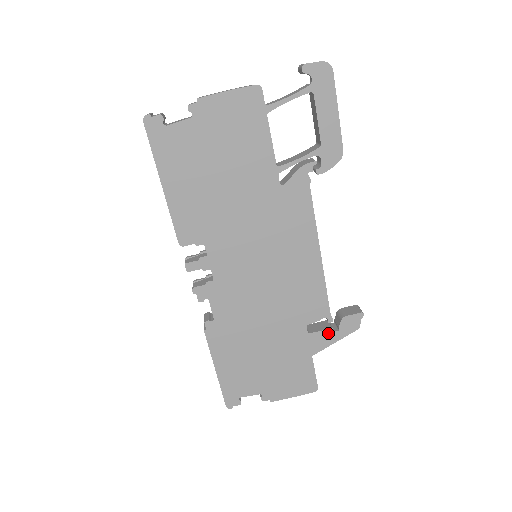
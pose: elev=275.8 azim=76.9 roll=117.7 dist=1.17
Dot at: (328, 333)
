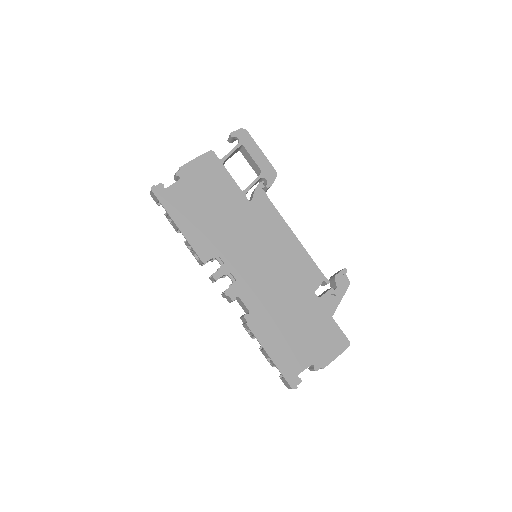
Dot at: (332, 293)
